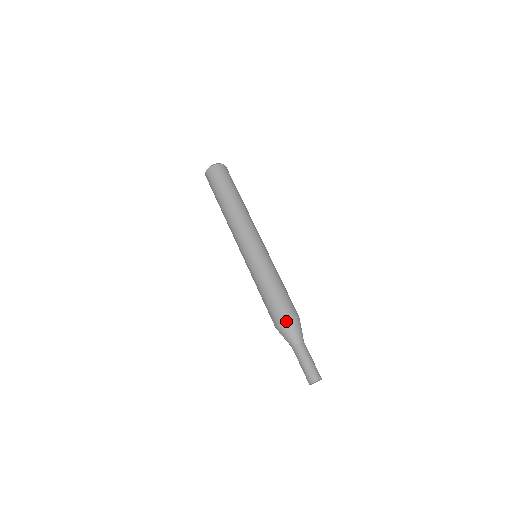
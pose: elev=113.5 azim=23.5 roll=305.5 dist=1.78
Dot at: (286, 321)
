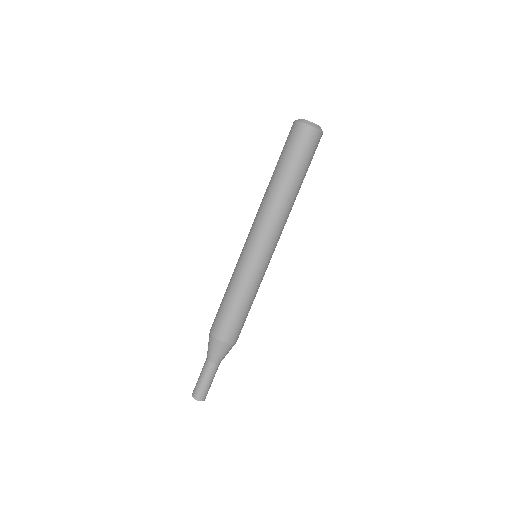
Dot at: (212, 337)
